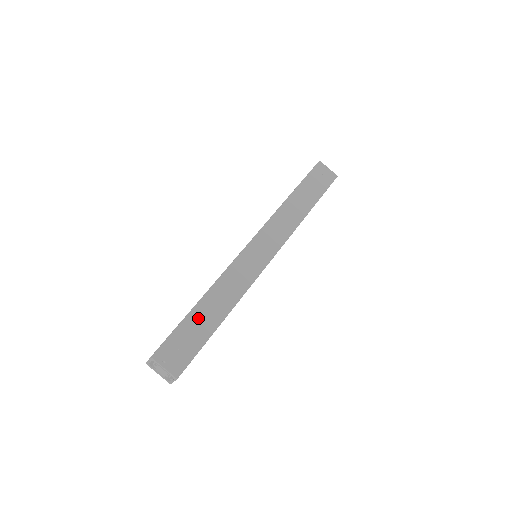
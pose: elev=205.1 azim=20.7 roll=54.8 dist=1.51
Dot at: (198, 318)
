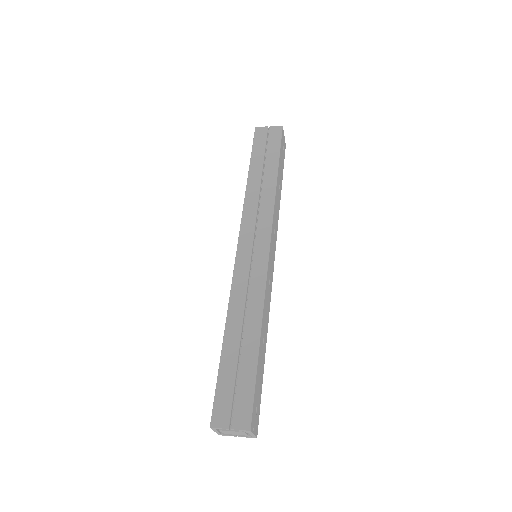
Dot at: (260, 361)
